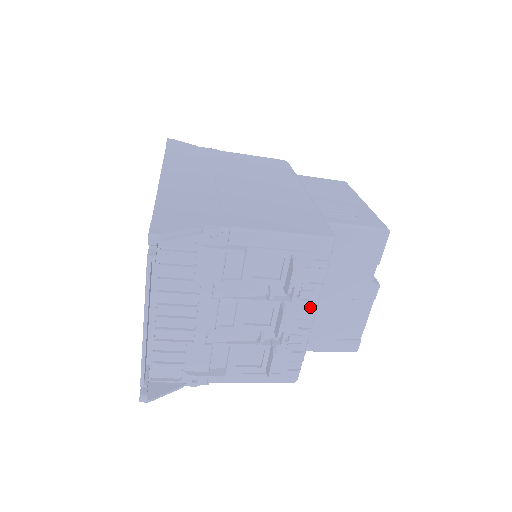
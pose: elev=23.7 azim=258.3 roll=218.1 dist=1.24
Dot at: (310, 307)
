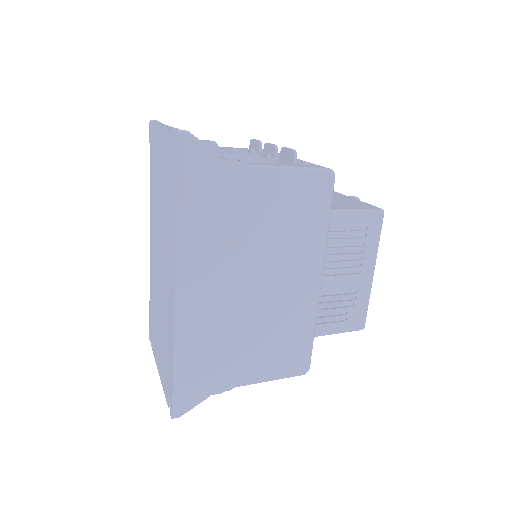
Dot at: occluded
